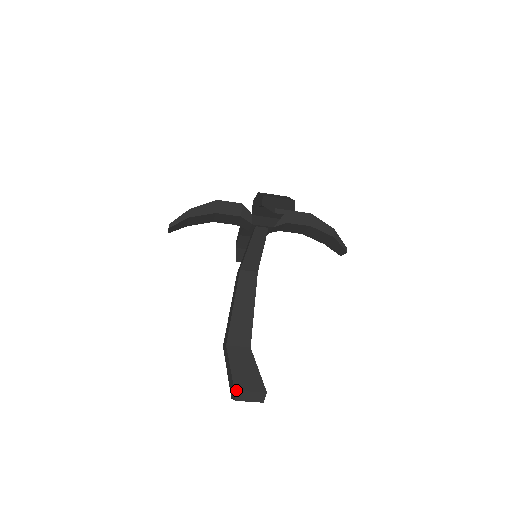
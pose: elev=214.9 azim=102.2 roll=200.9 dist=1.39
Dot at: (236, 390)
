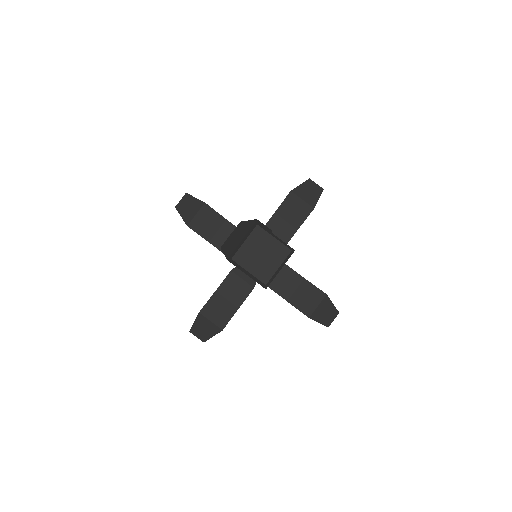
Dot at: (258, 223)
